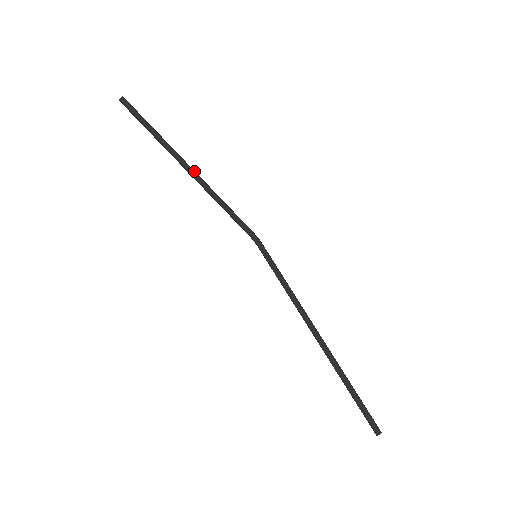
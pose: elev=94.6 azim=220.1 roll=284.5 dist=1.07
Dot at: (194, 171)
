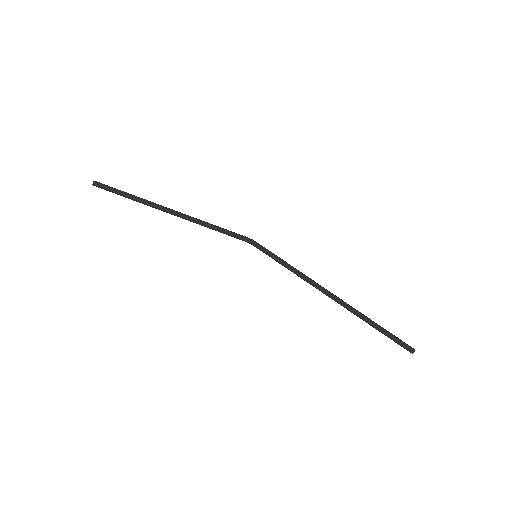
Dot at: (177, 212)
